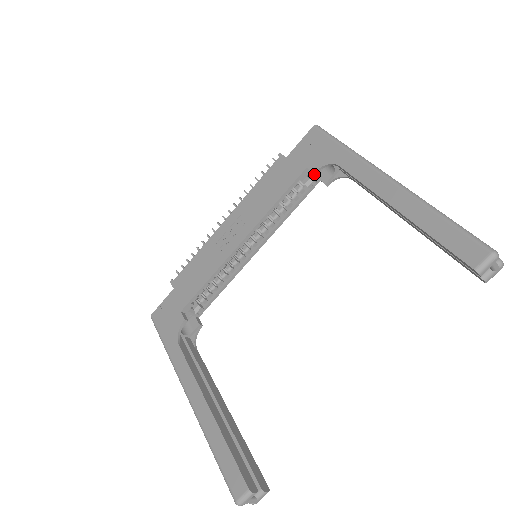
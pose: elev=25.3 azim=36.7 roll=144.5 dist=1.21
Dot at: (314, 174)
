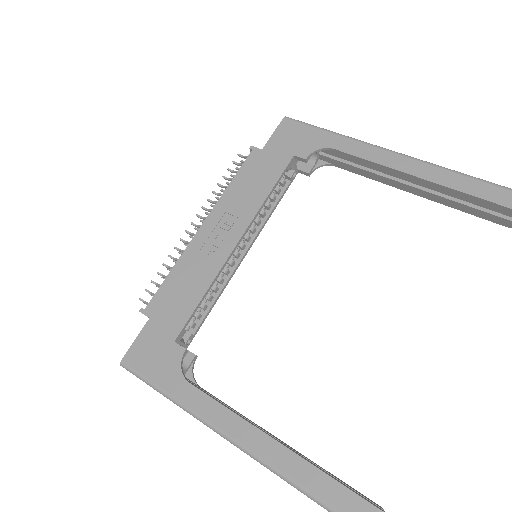
Dot at: (304, 161)
